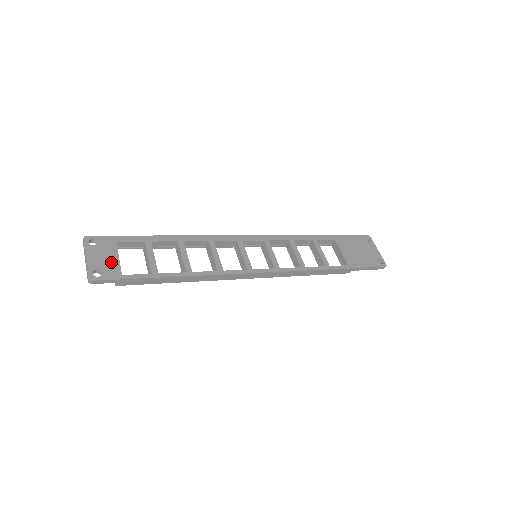
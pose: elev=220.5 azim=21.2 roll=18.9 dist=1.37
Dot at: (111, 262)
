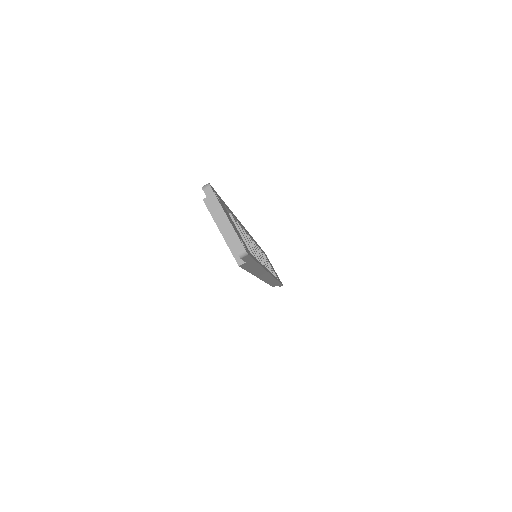
Dot at: (238, 232)
